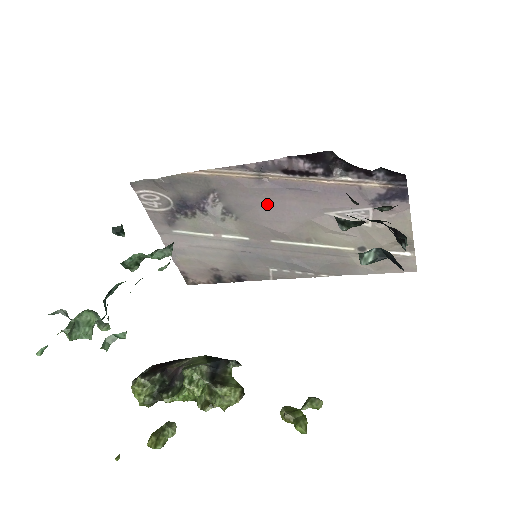
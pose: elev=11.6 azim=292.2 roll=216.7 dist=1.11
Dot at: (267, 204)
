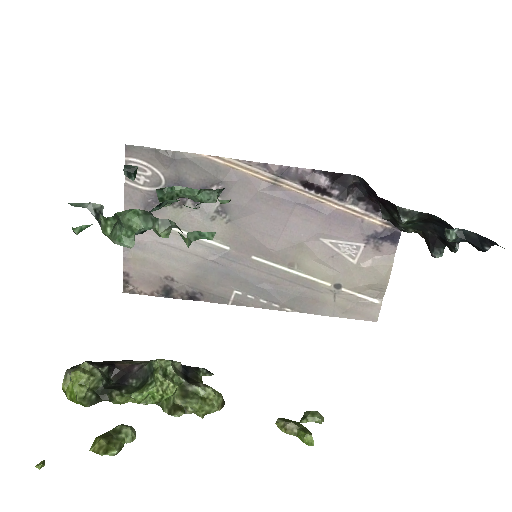
Dot at: (269, 213)
